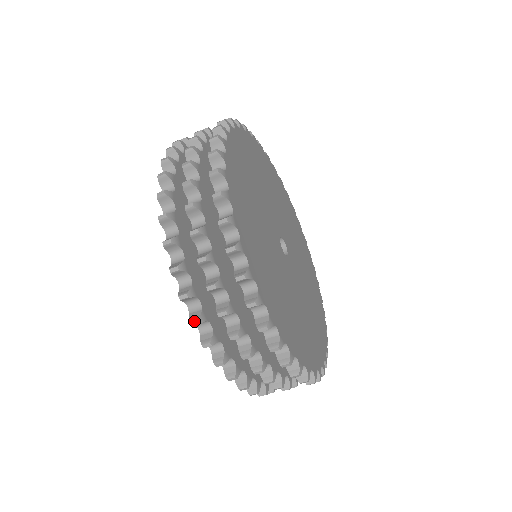
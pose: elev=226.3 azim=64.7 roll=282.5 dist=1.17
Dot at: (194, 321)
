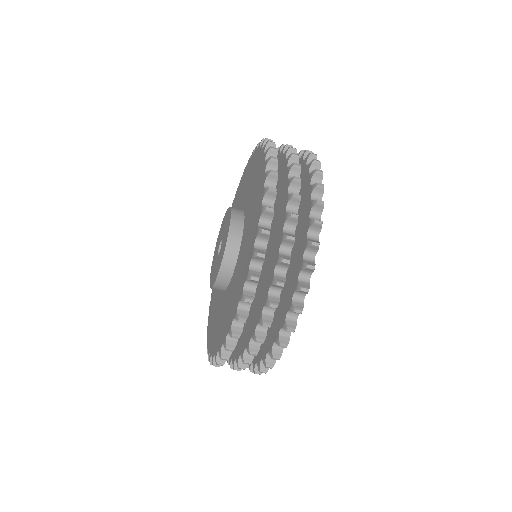
Dot at: (270, 208)
